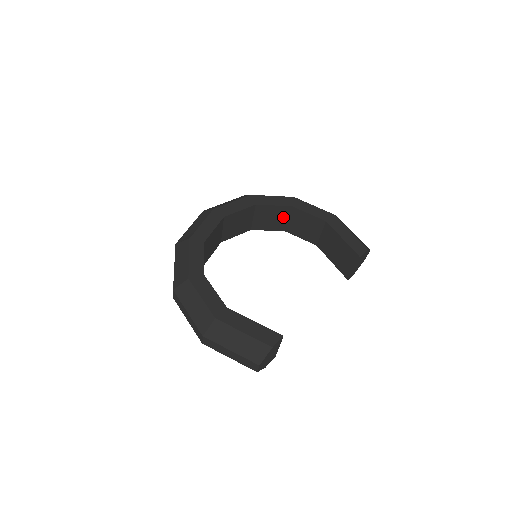
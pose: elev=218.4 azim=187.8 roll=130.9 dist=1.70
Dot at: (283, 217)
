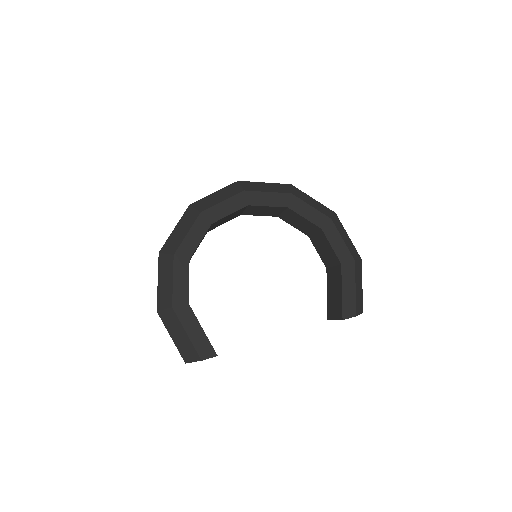
Dot at: (310, 229)
